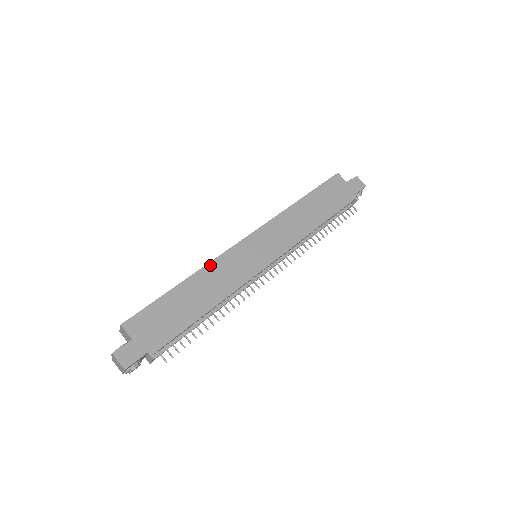
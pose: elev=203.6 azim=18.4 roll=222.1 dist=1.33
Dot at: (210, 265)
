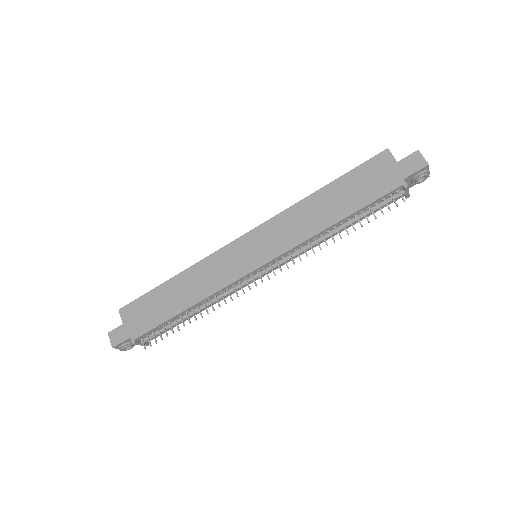
Dot at: (199, 264)
